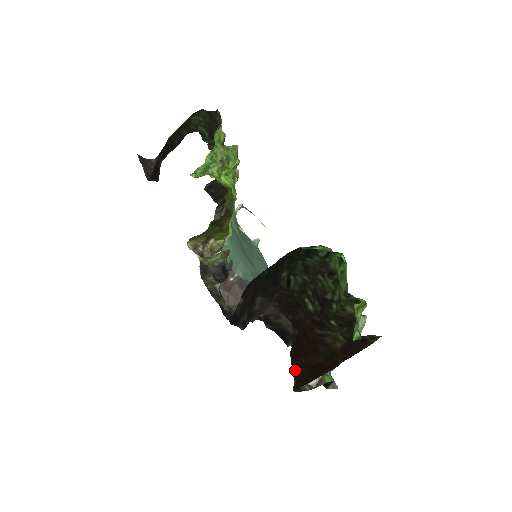
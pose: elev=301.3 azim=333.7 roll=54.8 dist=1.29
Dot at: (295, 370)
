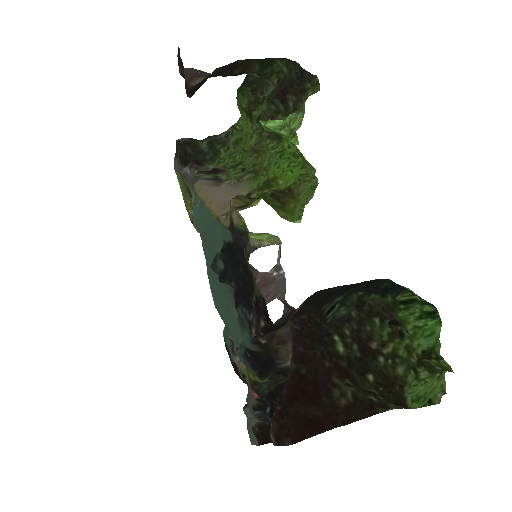
Dot at: (288, 417)
